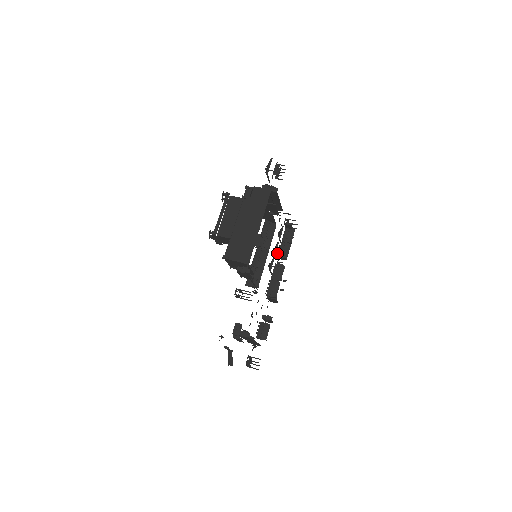
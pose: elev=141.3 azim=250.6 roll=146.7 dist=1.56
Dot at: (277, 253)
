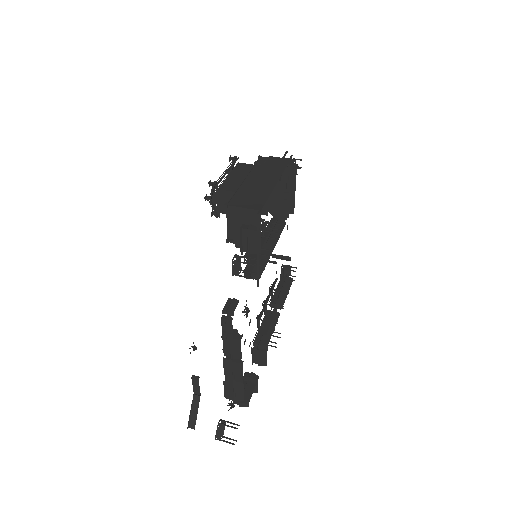
Dot at: (270, 300)
